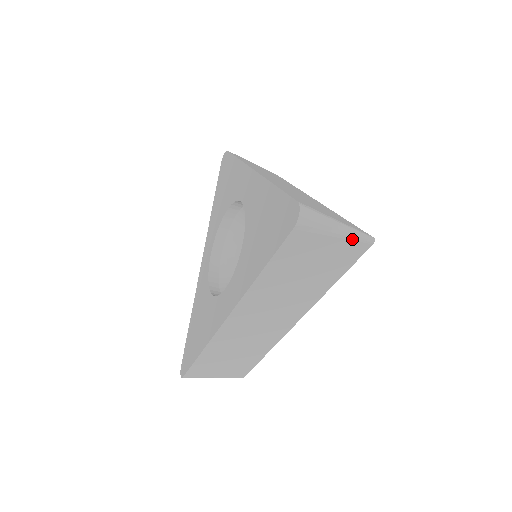
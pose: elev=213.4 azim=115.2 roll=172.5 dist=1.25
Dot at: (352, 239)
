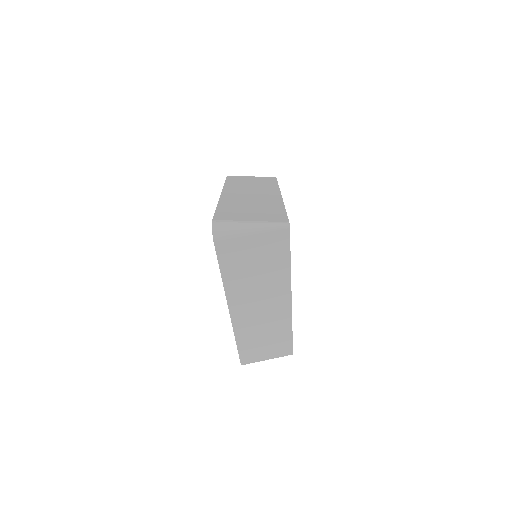
Dot at: (268, 231)
